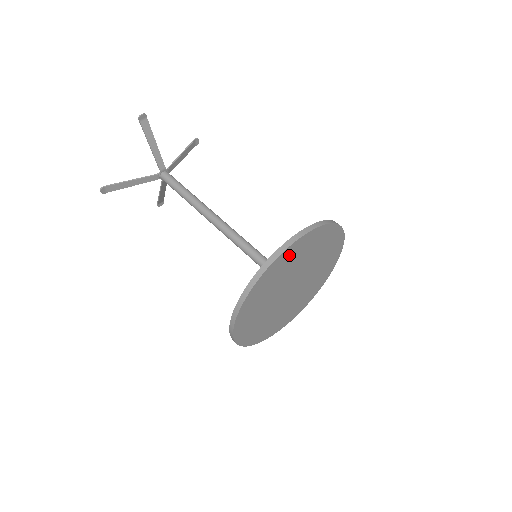
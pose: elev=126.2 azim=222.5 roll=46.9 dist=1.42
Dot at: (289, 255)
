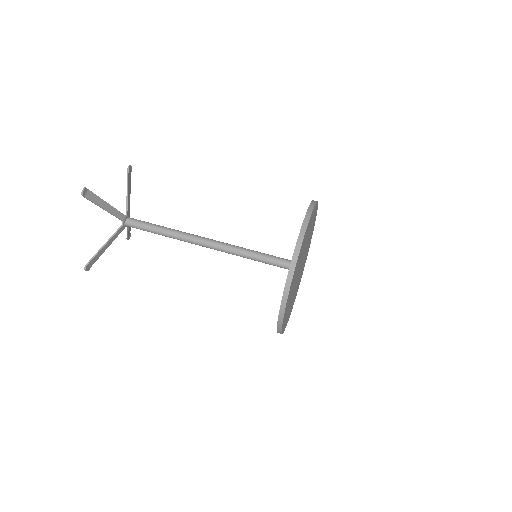
Dot at: (298, 260)
